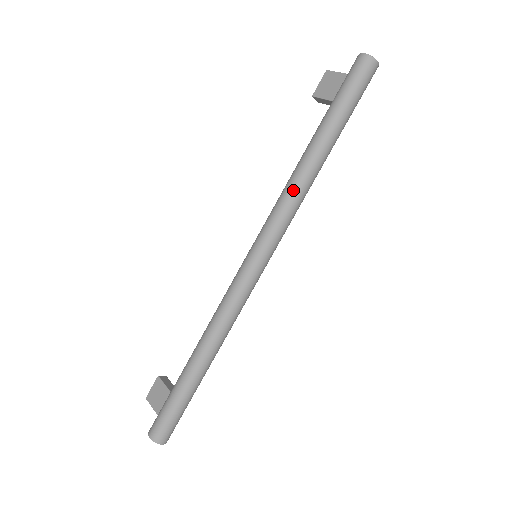
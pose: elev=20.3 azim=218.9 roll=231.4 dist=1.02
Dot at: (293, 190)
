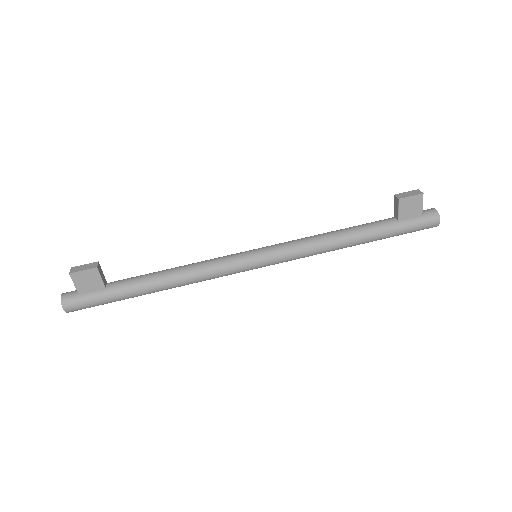
Dot at: (322, 252)
